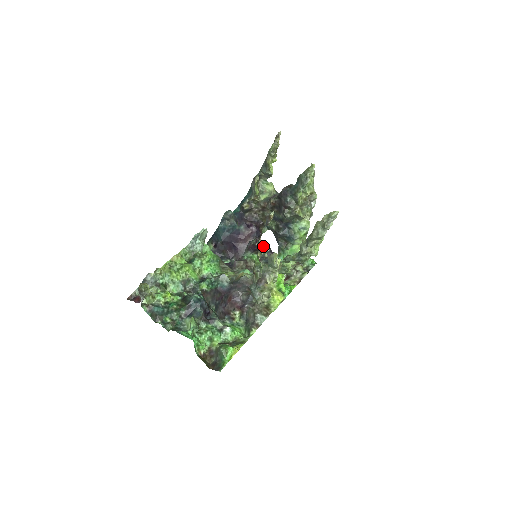
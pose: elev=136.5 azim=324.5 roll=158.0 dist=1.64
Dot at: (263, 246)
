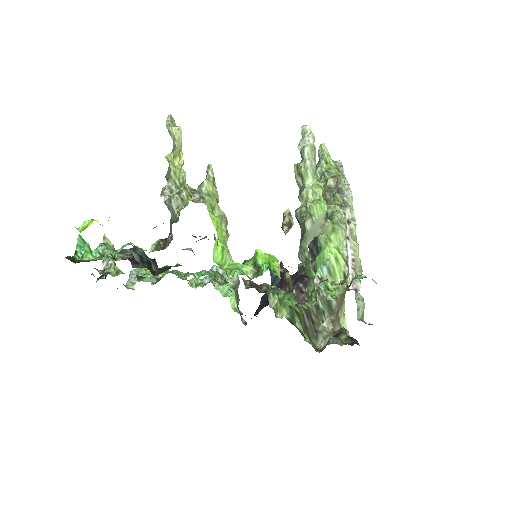
Dot at: (344, 338)
